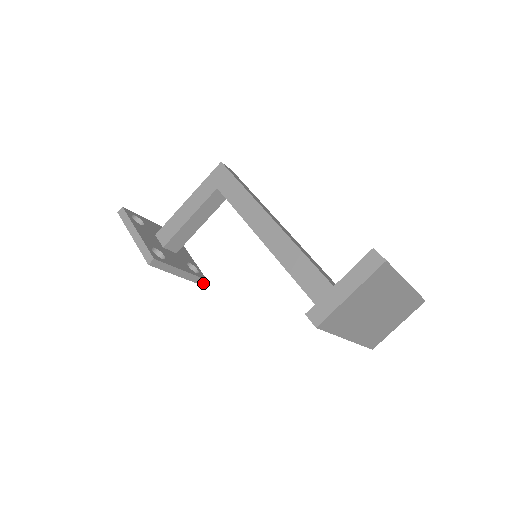
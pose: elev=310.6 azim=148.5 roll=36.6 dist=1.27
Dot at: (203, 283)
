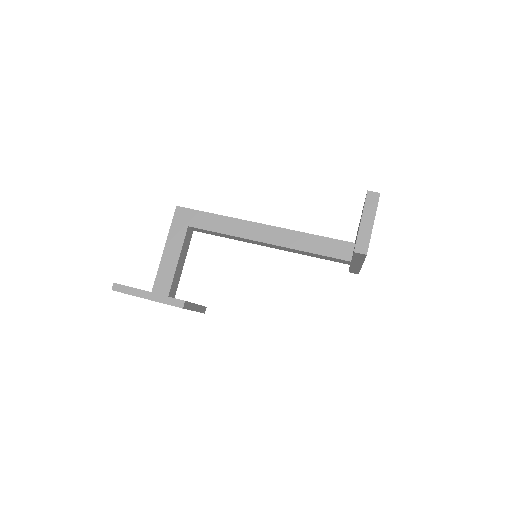
Dot at: occluded
